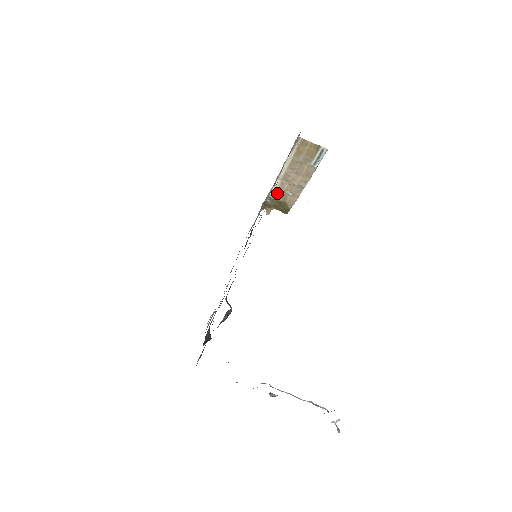
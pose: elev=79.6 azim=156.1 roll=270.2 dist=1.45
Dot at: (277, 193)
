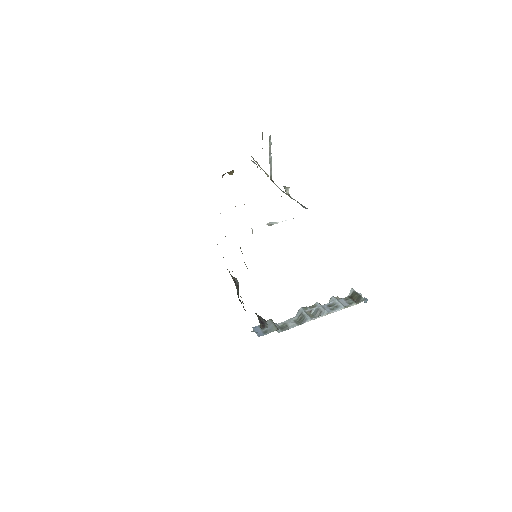
Dot at: occluded
